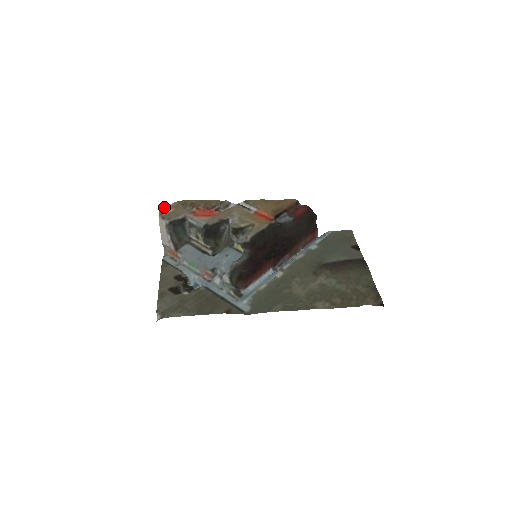
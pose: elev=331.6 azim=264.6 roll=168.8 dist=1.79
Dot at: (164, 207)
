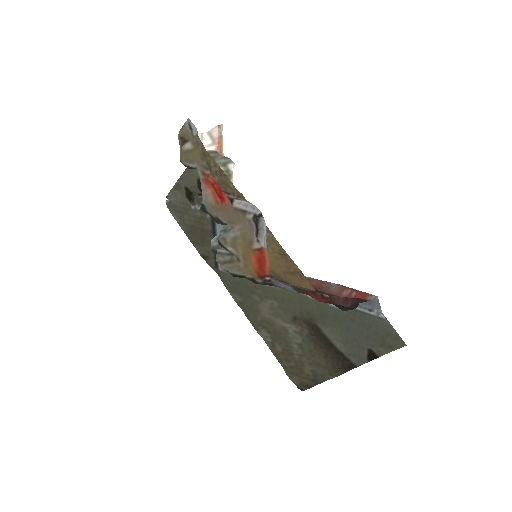
Dot at: (189, 128)
